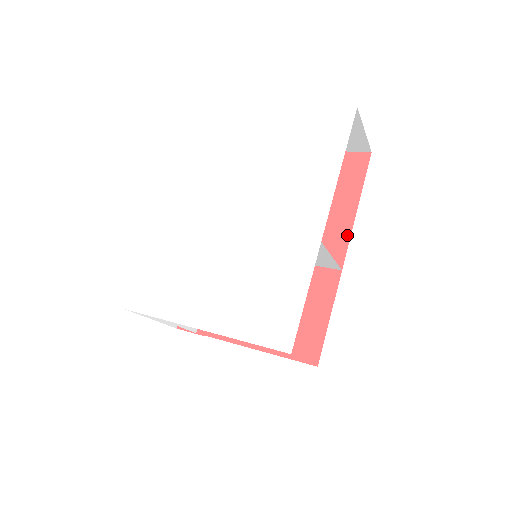
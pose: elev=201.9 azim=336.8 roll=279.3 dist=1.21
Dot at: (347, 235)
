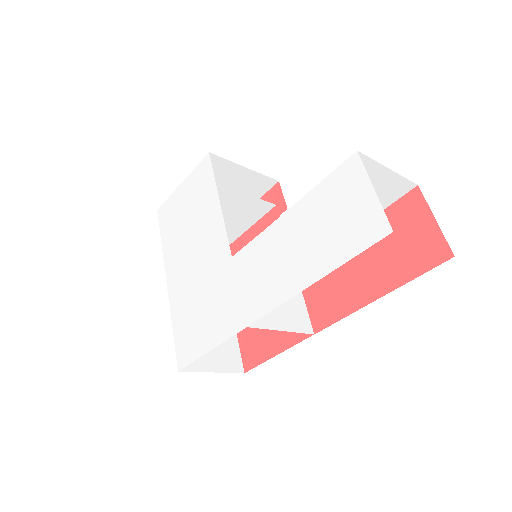
Dot at: (346, 312)
